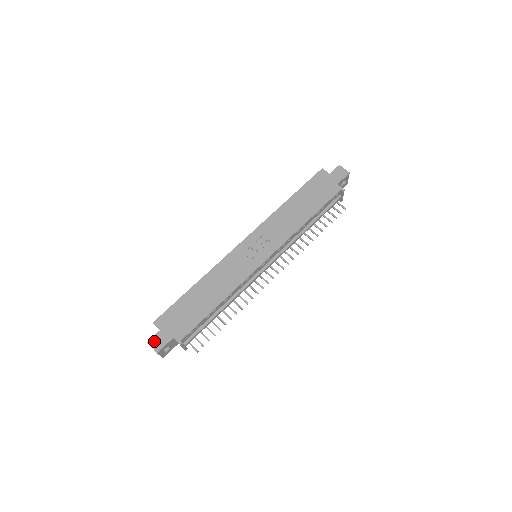
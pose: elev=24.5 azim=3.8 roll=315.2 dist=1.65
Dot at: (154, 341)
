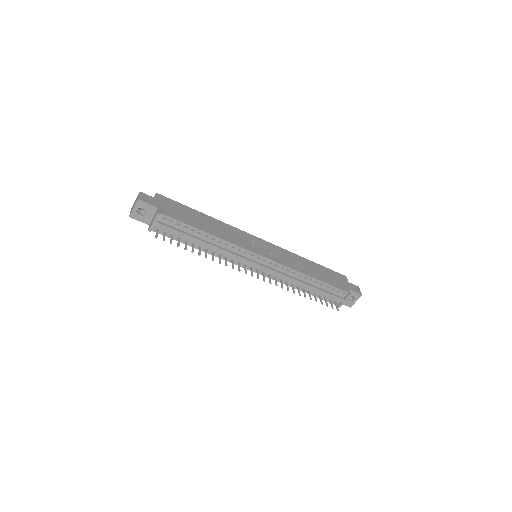
Dot at: (145, 196)
